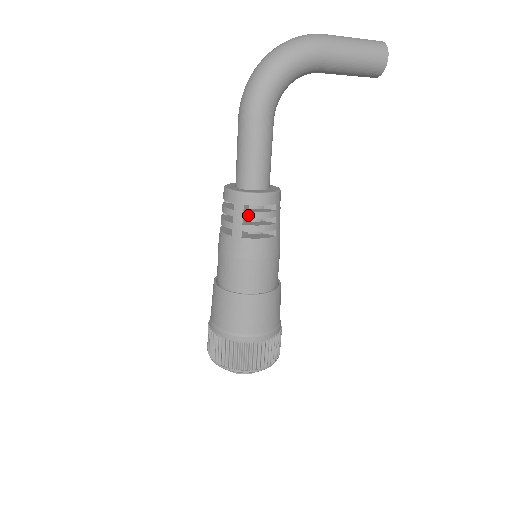
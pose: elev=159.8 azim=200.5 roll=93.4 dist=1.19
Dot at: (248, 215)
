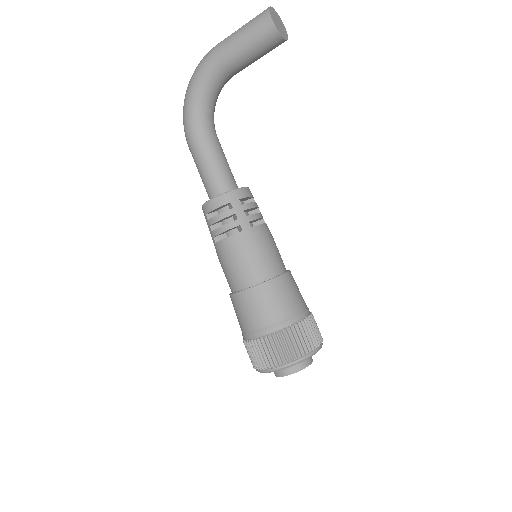
Dot at: (211, 222)
